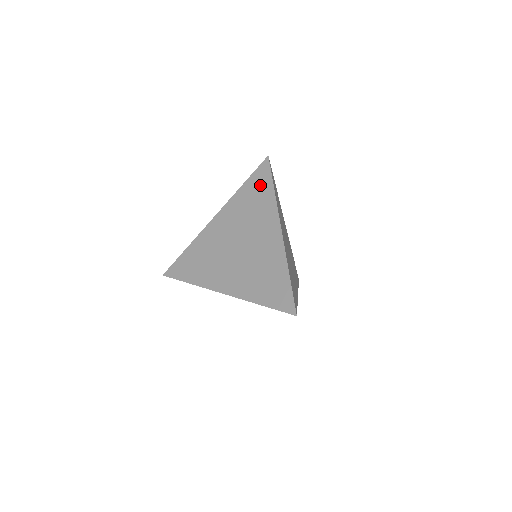
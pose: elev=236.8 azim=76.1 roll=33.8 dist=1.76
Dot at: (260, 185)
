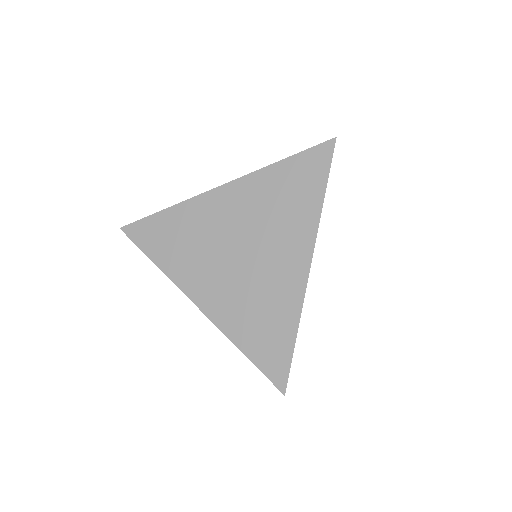
Dot at: (306, 178)
